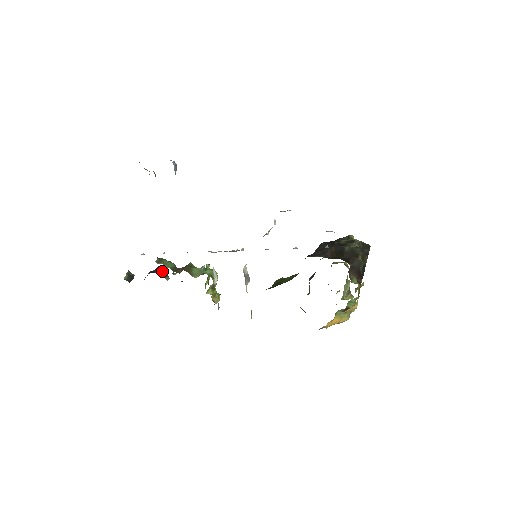
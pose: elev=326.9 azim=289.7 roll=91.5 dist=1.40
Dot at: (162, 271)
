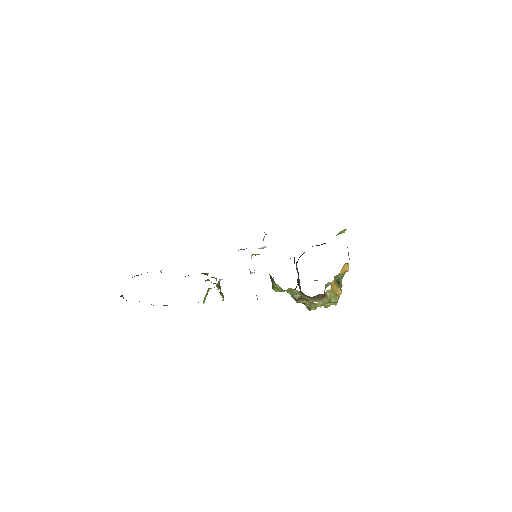
Dot at: occluded
